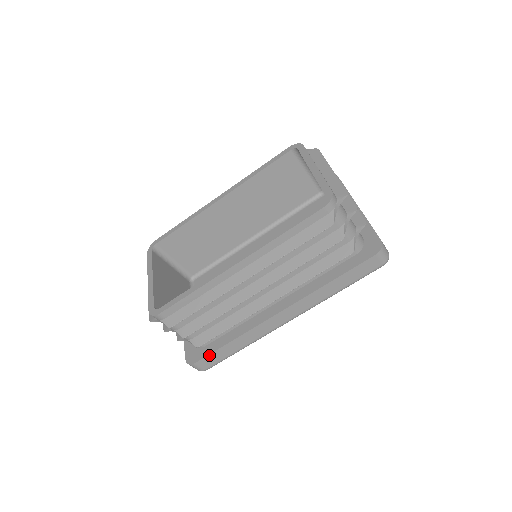
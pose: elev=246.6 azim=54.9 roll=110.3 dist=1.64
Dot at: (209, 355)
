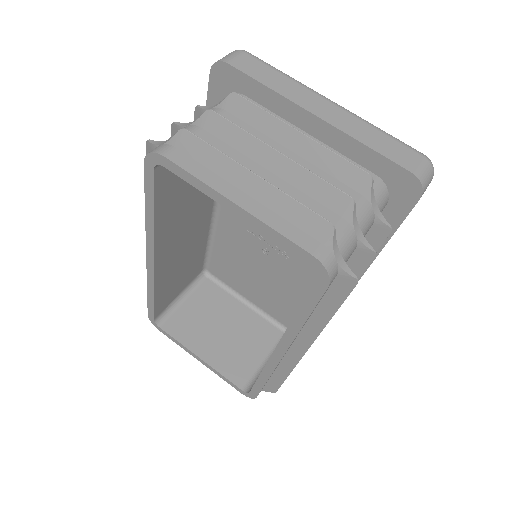
Dot at: occluded
